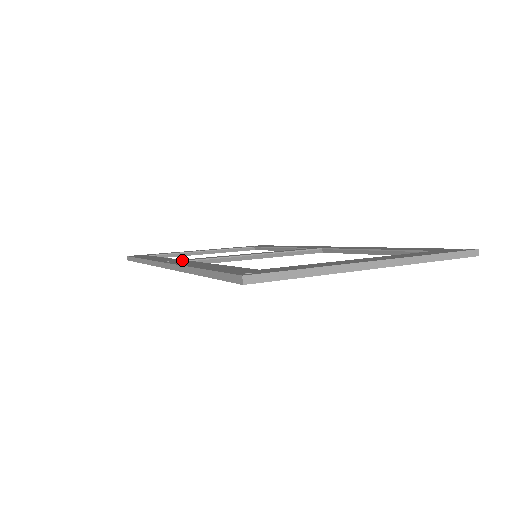
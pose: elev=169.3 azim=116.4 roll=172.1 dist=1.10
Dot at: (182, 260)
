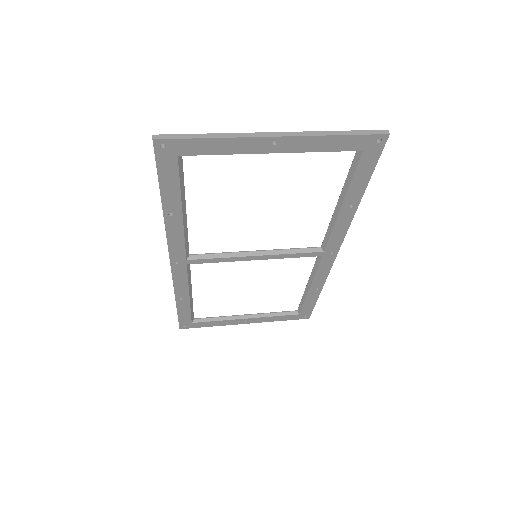
Dot at: occluded
